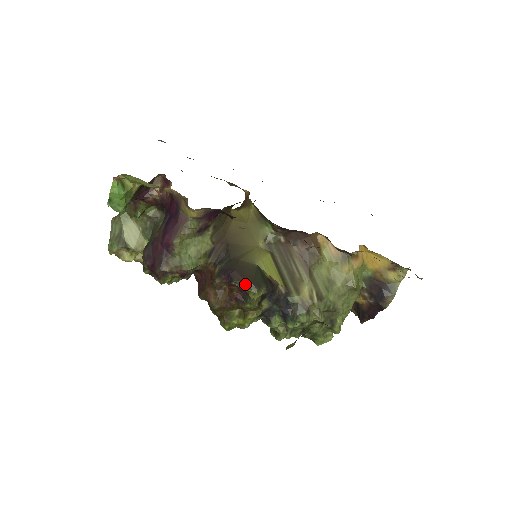
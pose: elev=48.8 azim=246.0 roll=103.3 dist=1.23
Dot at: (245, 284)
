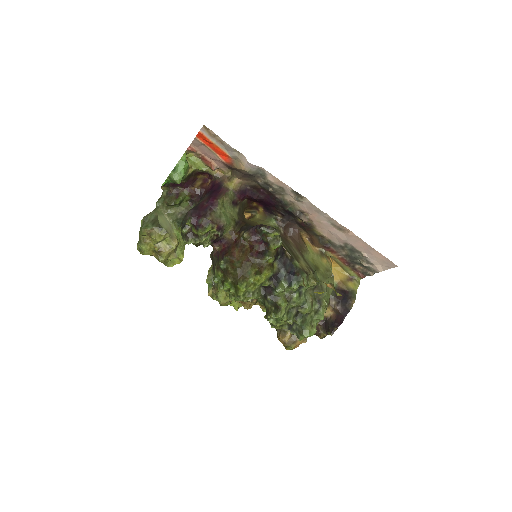
Dot at: (271, 228)
